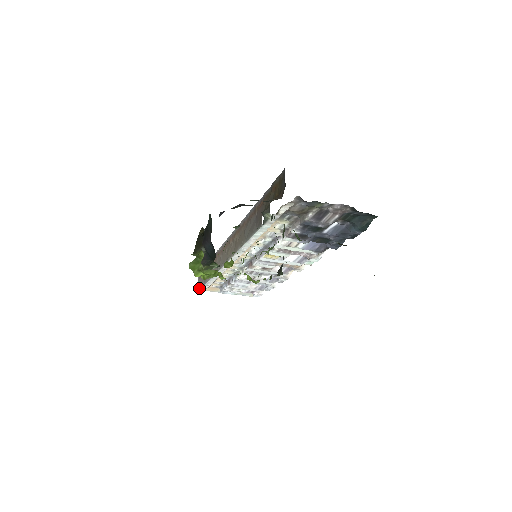
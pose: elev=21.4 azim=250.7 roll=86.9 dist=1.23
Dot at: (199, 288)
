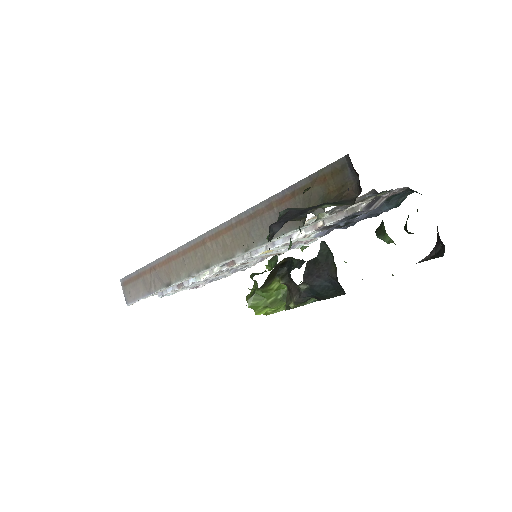
Dot at: (131, 299)
